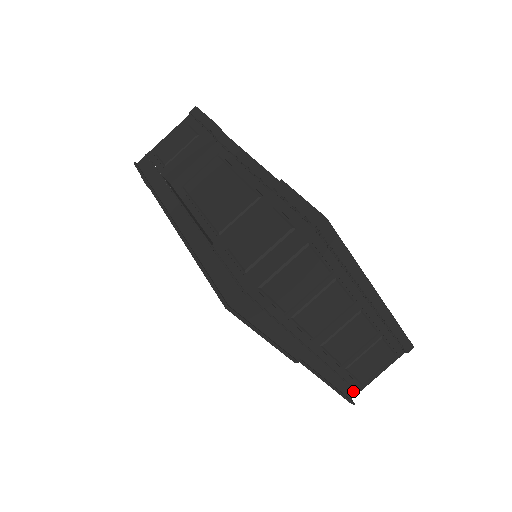
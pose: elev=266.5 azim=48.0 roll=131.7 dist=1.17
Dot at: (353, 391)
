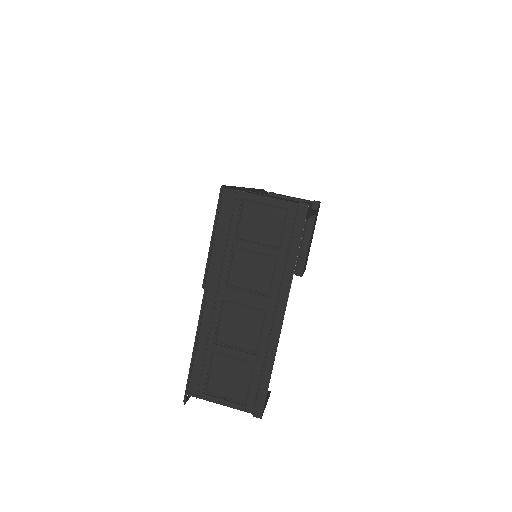
Dot at: (196, 388)
